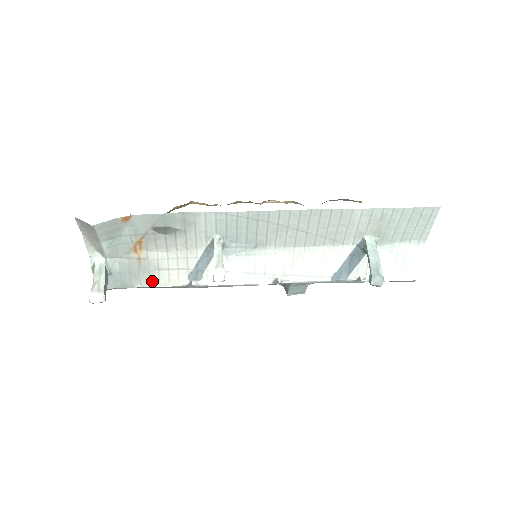
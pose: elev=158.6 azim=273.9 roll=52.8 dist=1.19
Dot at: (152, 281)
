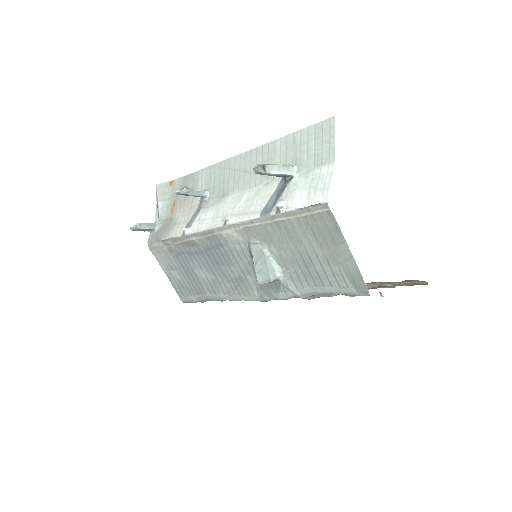
Dot at: (169, 234)
